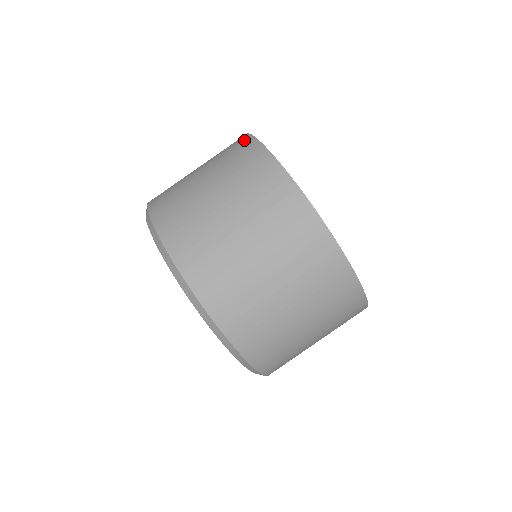
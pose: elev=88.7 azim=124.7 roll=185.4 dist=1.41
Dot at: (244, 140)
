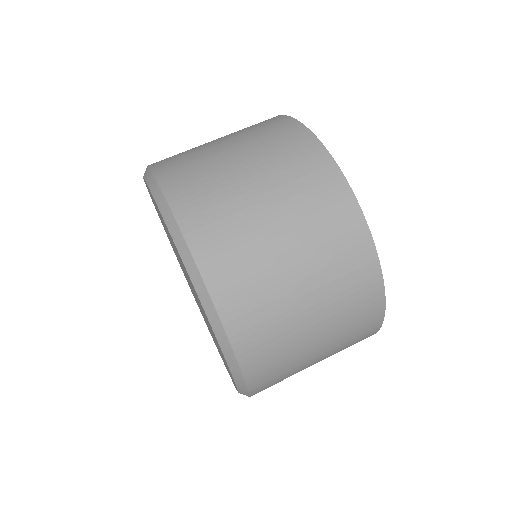
Dot at: (272, 118)
